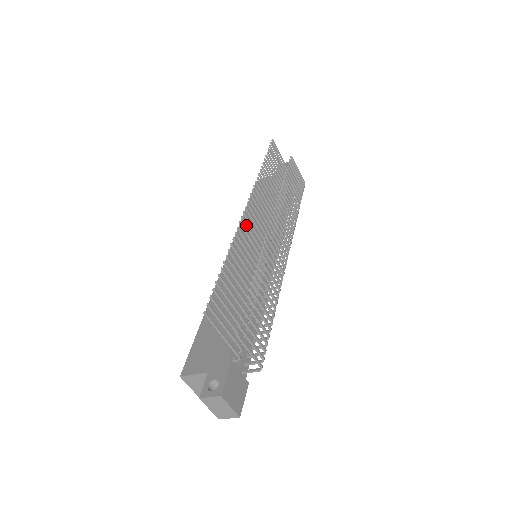
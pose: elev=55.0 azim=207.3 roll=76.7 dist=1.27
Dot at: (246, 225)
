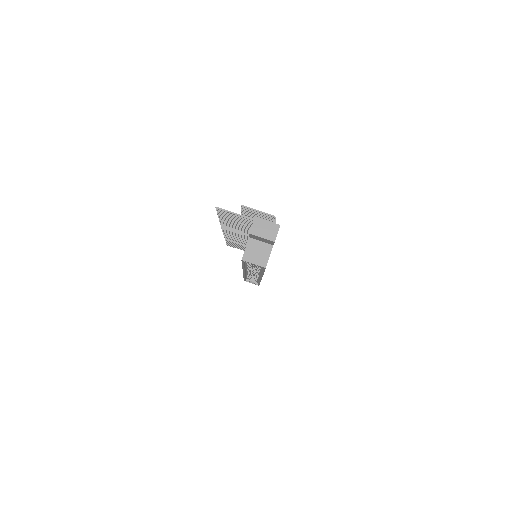
Dot at: (227, 229)
